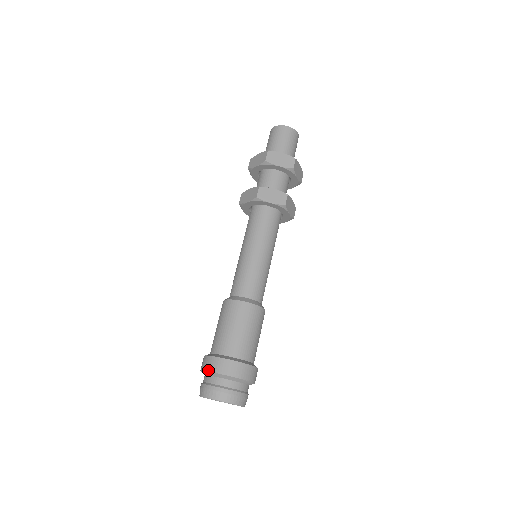
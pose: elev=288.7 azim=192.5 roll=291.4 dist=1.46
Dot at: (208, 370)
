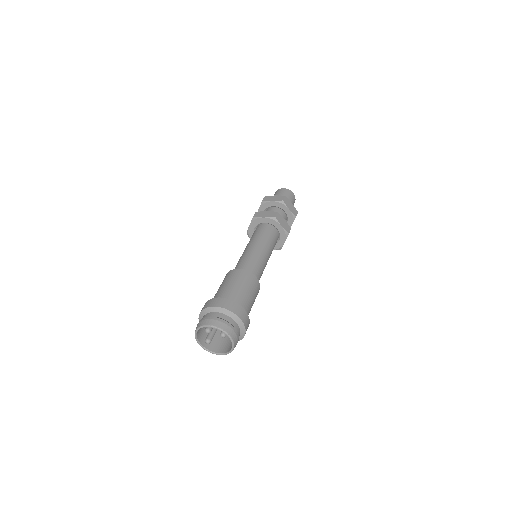
Dot at: (201, 311)
